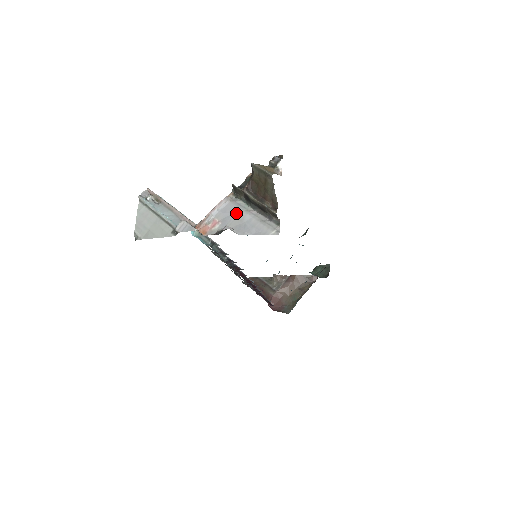
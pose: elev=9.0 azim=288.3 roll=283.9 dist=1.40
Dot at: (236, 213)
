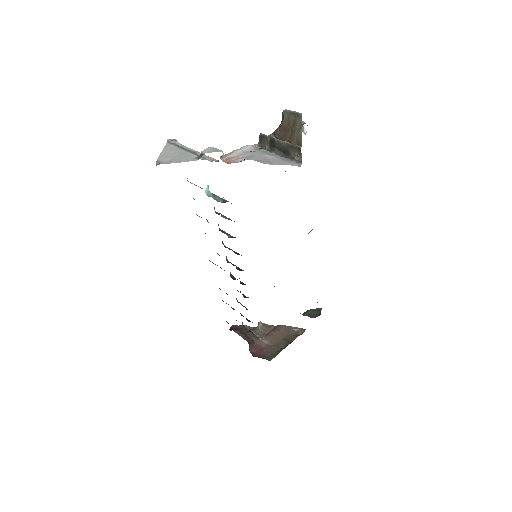
Dot at: (260, 154)
